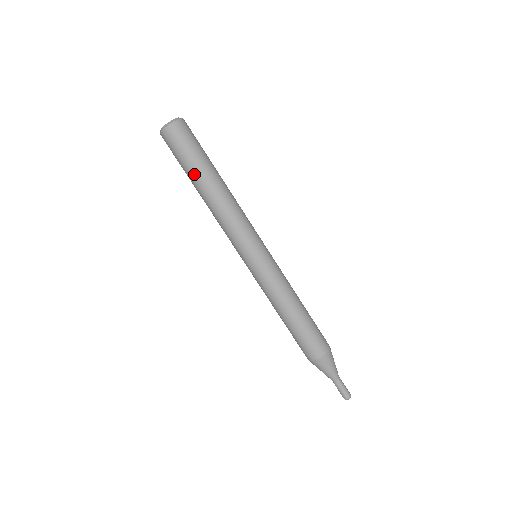
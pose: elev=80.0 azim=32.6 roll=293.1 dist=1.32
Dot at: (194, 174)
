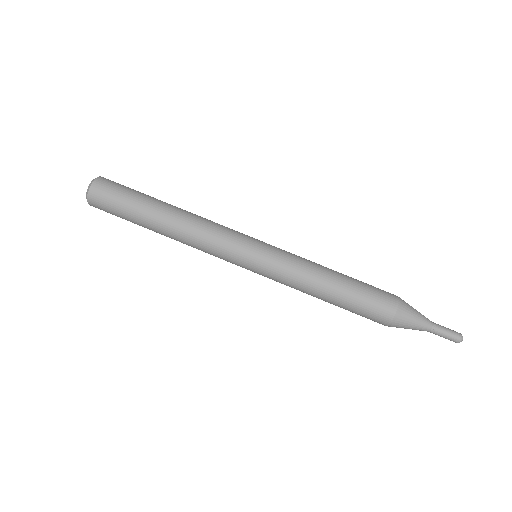
Dot at: occluded
